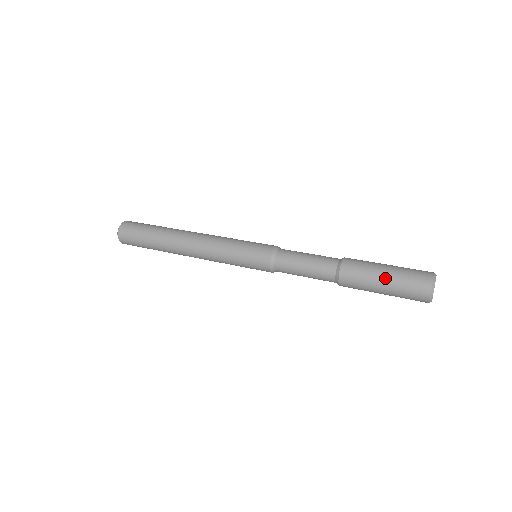
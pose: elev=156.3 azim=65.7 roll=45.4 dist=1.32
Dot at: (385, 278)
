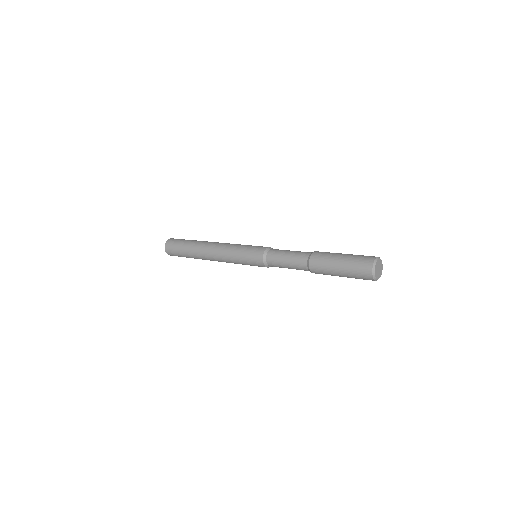
Dot at: (340, 272)
